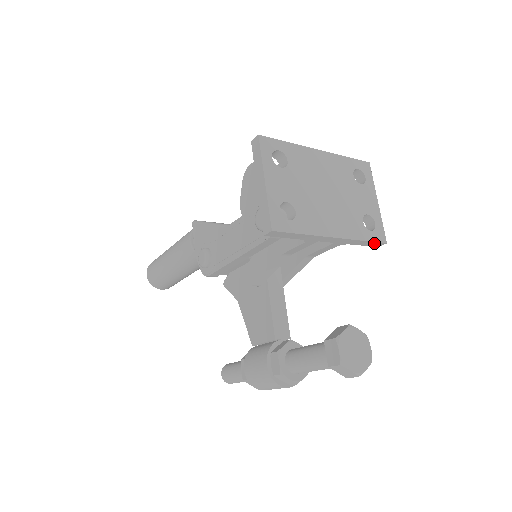
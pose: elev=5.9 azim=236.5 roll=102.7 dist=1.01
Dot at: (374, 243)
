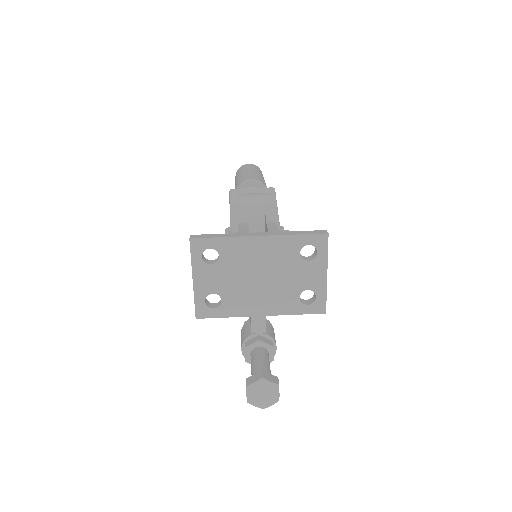
Dot at: (312, 312)
